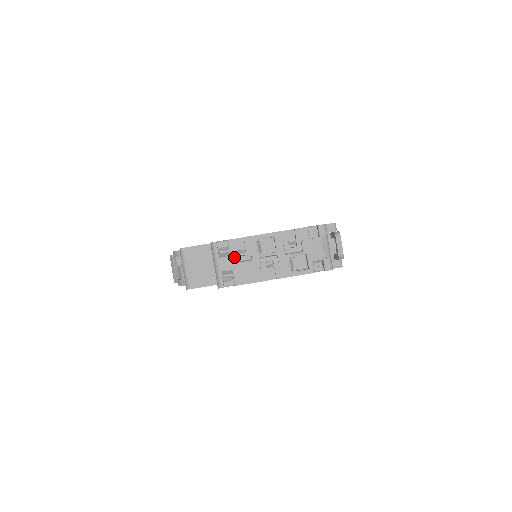
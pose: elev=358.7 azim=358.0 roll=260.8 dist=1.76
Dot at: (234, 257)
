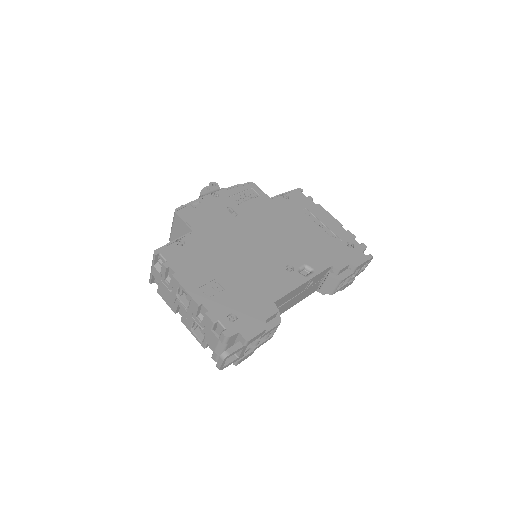
Dot at: (162, 277)
